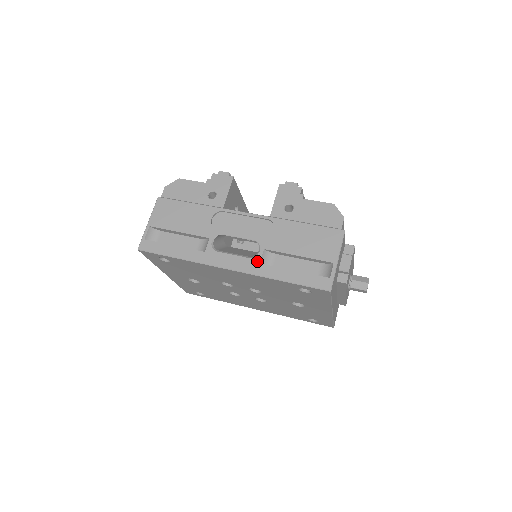
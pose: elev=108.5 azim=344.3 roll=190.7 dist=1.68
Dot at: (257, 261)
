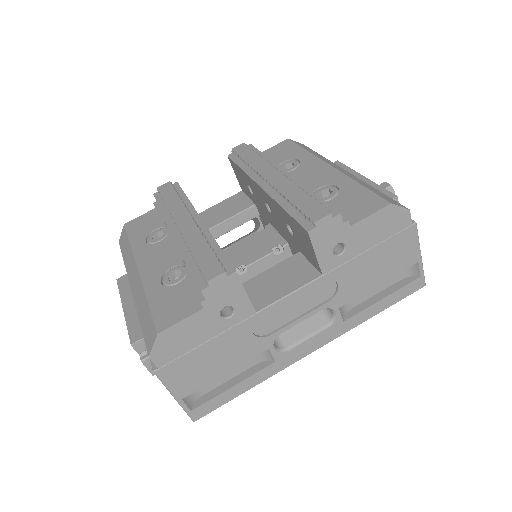
Dot at: (339, 323)
